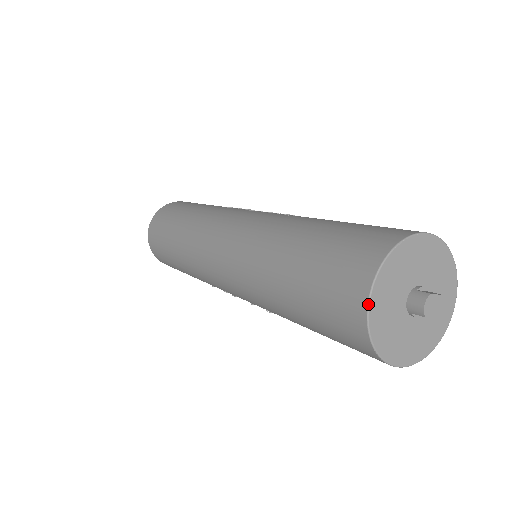
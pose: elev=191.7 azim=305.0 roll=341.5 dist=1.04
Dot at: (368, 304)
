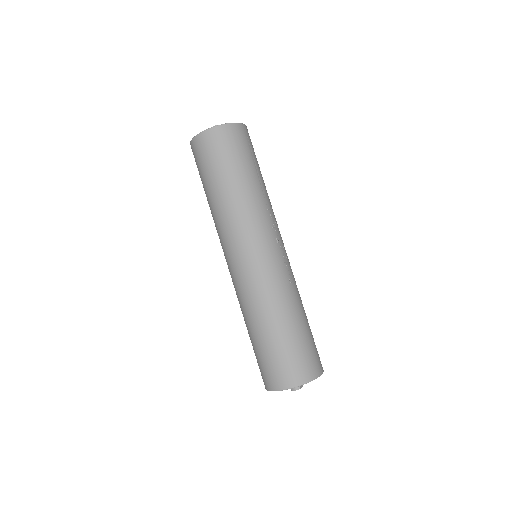
Dot at: occluded
